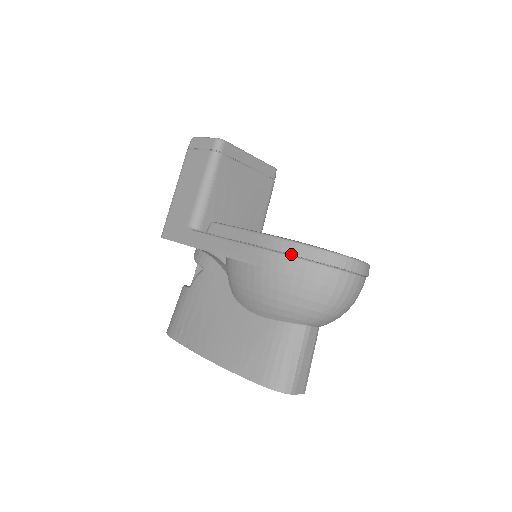
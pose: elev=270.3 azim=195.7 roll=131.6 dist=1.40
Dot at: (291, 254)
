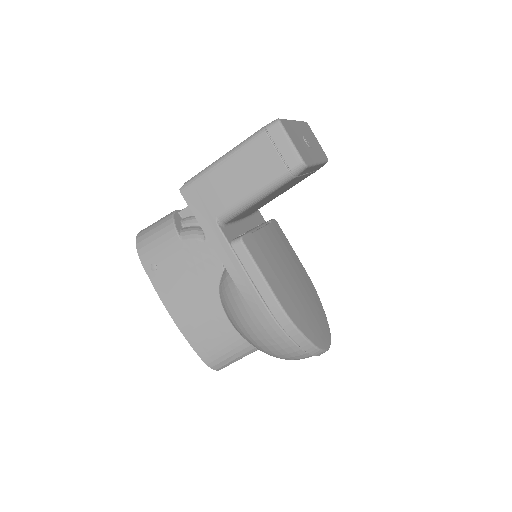
Dot at: (289, 335)
